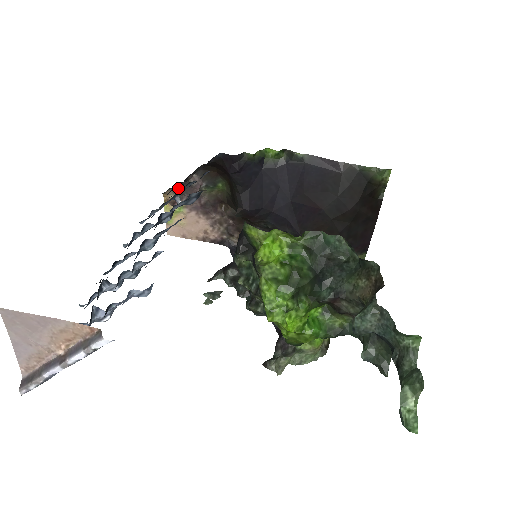
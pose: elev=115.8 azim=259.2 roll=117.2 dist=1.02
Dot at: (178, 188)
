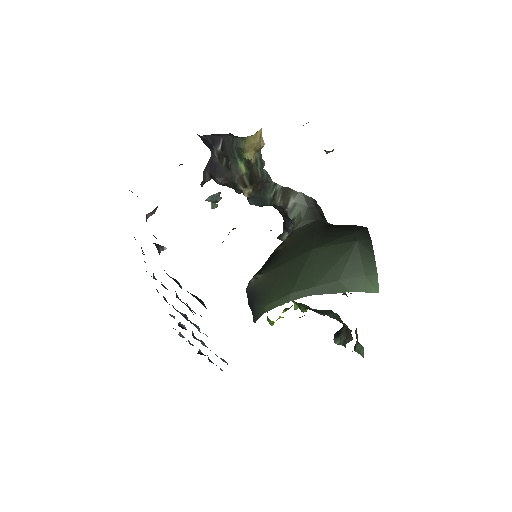
Dot at: occluded
